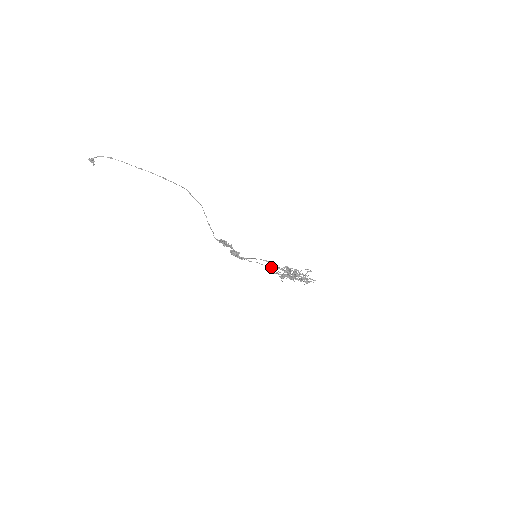
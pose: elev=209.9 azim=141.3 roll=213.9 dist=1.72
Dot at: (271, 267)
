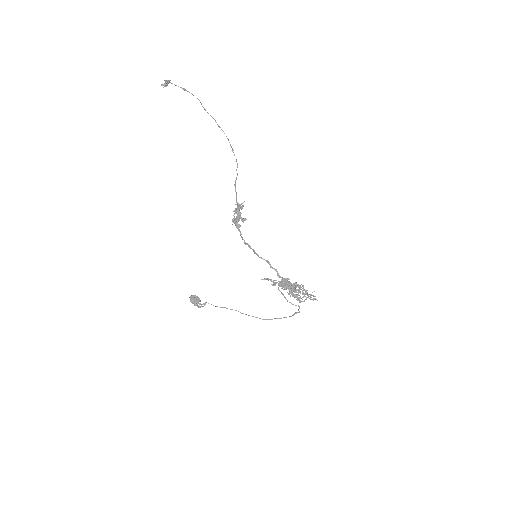
Dot at: occluded
